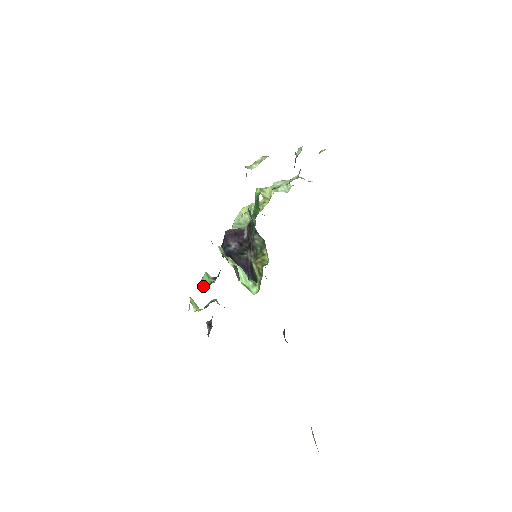
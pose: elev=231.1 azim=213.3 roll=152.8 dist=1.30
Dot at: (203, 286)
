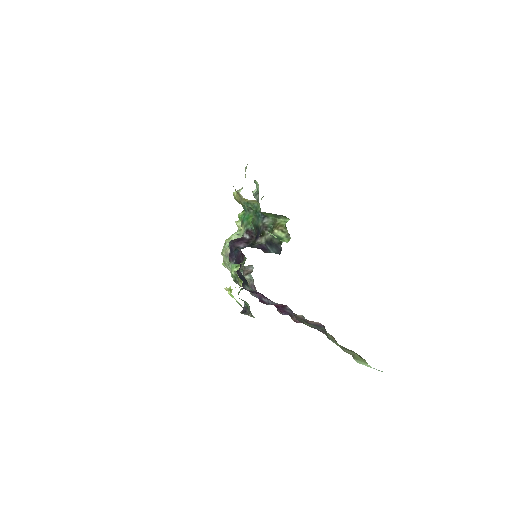
Dot at: (238, 266)
